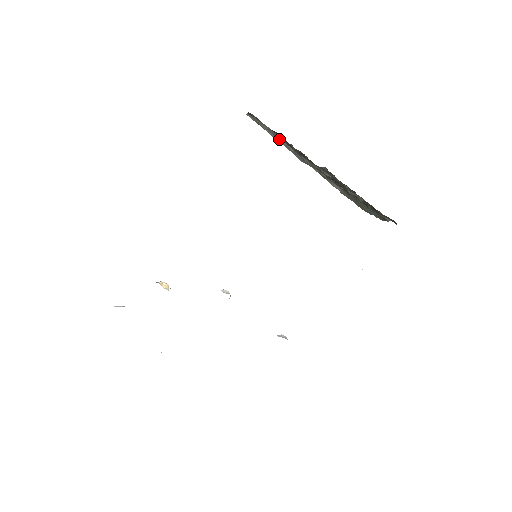
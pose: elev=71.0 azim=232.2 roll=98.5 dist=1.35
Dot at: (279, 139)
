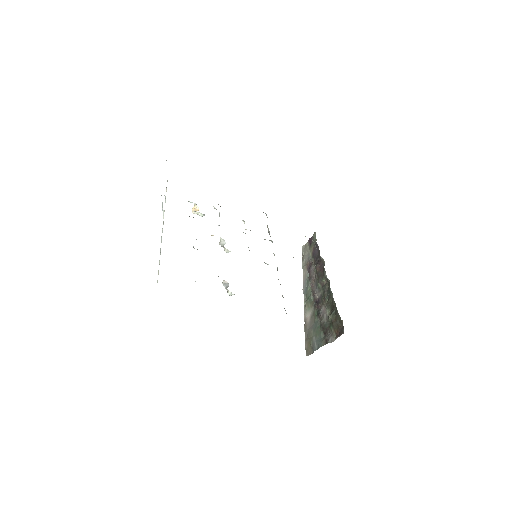
Dot at: (306, 267)
